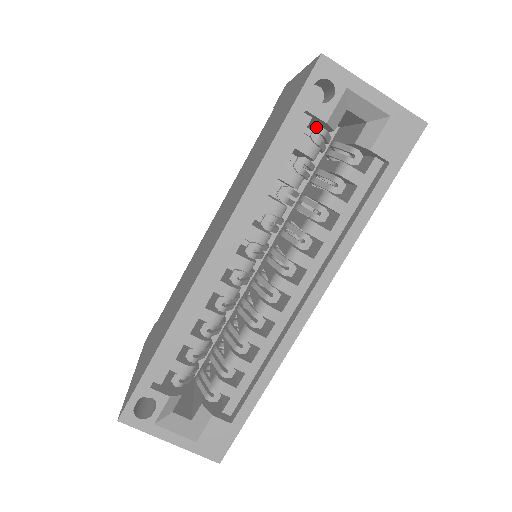
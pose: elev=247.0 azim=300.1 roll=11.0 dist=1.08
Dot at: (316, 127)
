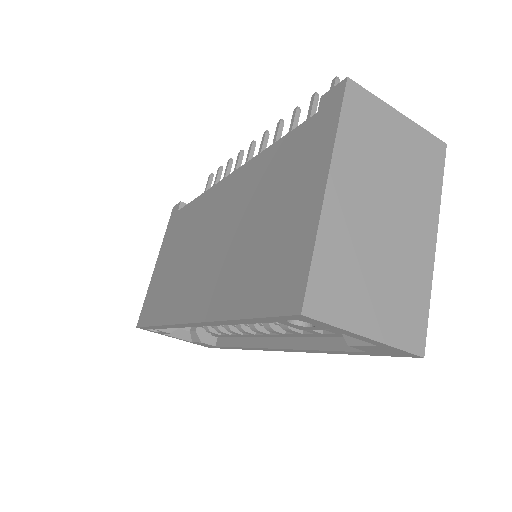
Dot at: occluded
